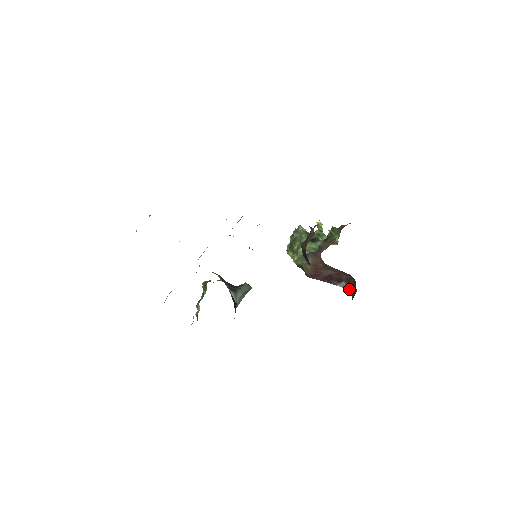
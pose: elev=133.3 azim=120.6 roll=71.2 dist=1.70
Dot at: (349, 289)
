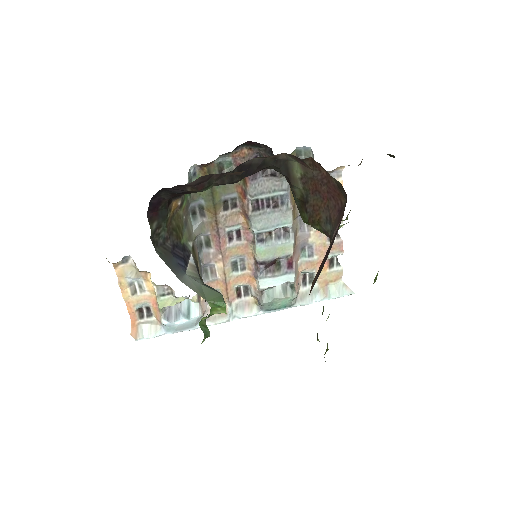
Dot at: occluded
